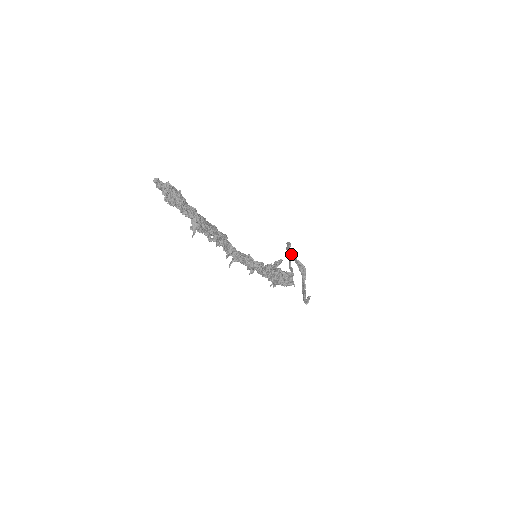
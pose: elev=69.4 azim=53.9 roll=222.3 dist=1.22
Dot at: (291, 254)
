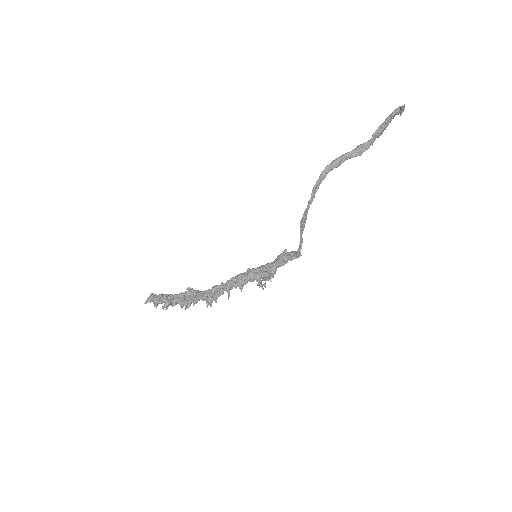
Dot at: (331, 170)
